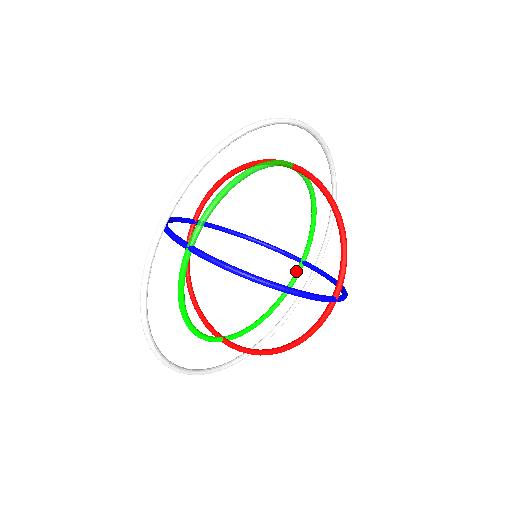
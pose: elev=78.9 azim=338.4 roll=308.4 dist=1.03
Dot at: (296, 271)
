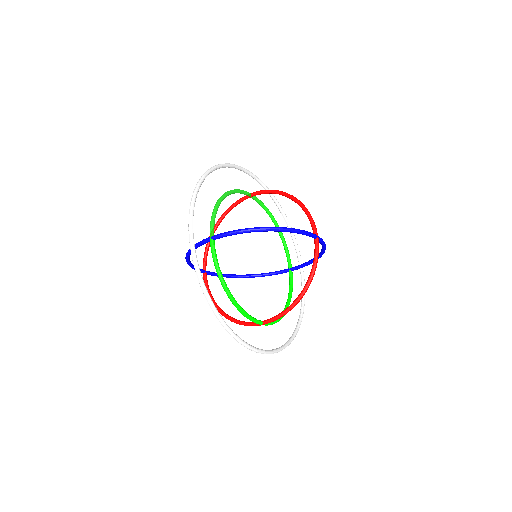
Dot at: (289, 277)
